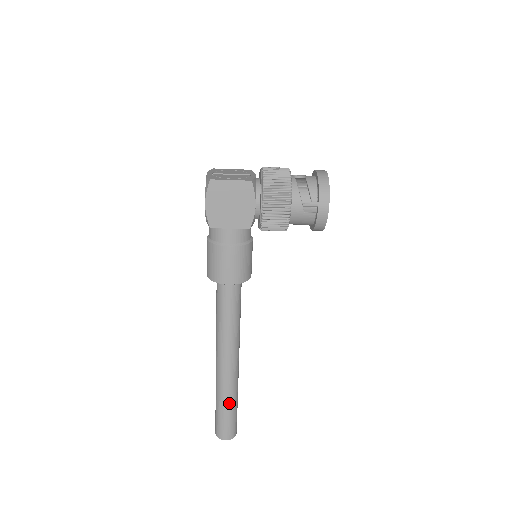
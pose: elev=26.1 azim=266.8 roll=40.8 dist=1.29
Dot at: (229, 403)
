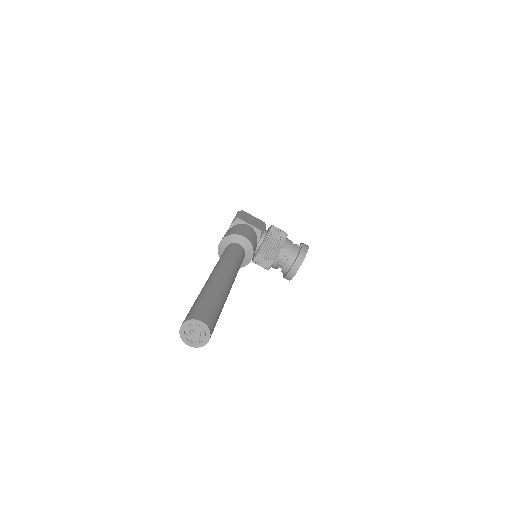
Dot at: (218, 296)
